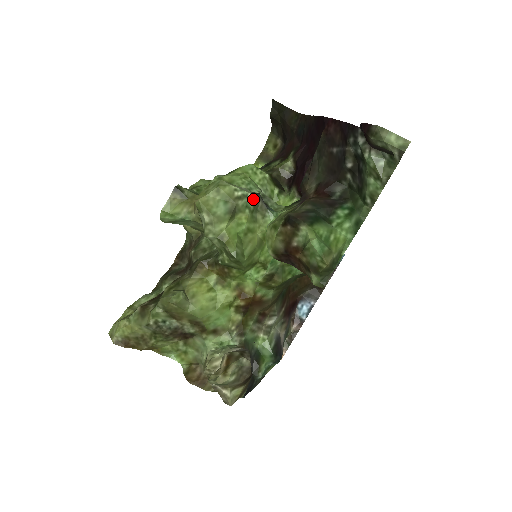
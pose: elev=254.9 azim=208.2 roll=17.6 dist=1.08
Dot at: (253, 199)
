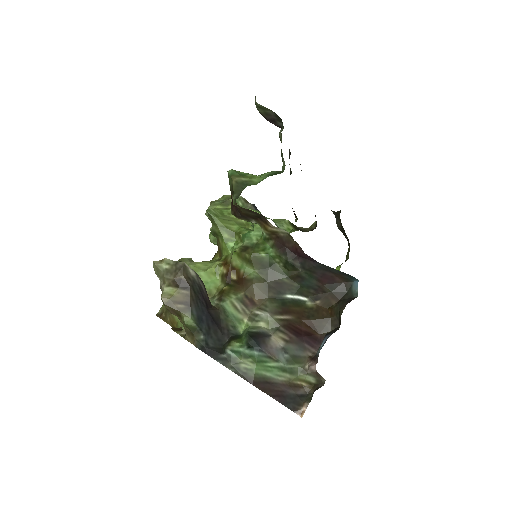
Dot at: (242, 199)
